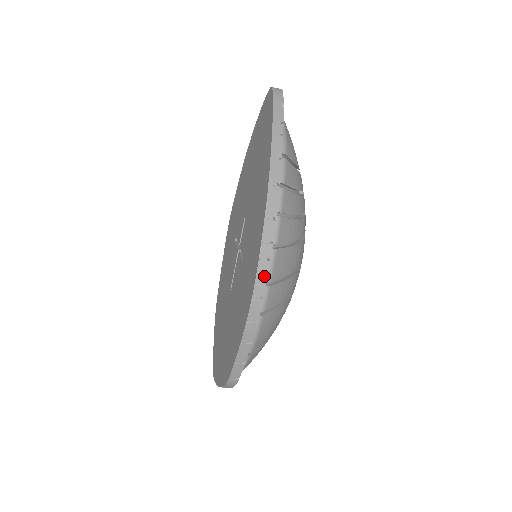
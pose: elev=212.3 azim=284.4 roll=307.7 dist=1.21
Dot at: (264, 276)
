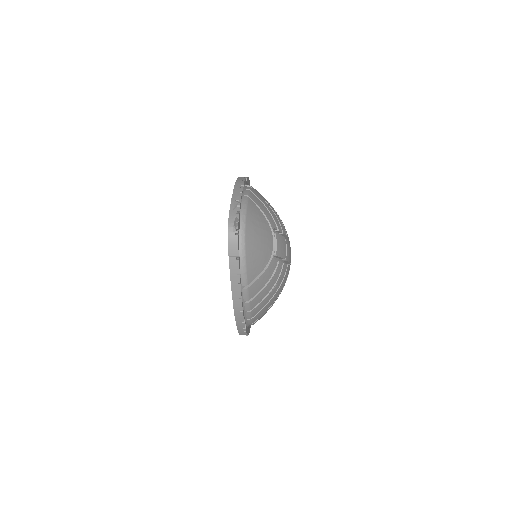
Dot at: (244, 334)
